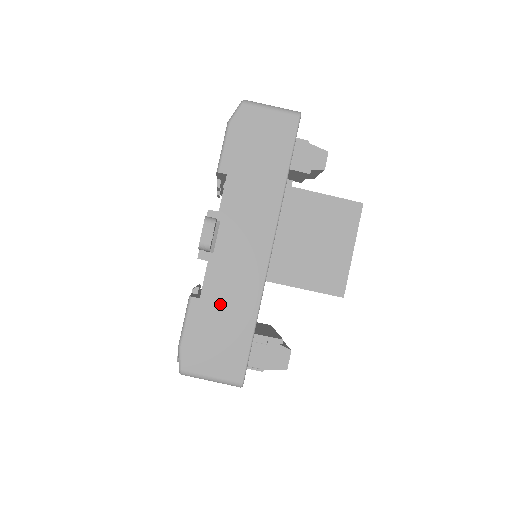
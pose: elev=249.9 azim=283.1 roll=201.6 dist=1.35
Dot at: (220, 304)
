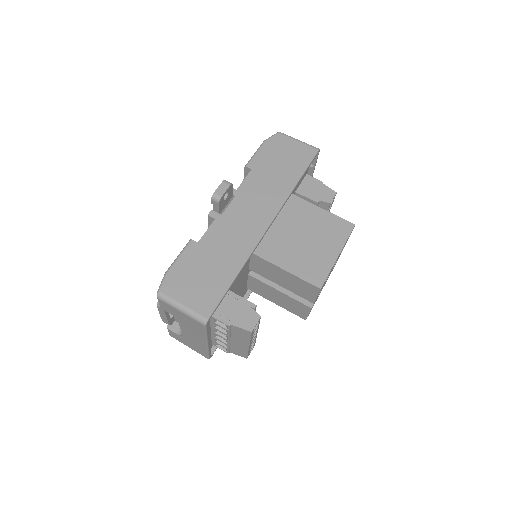
Dot at: (213, 251)
